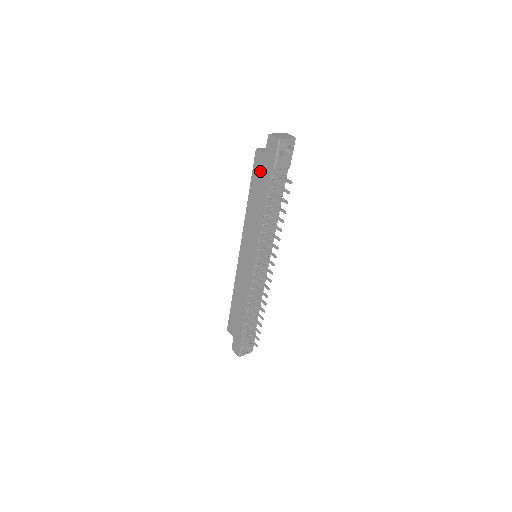
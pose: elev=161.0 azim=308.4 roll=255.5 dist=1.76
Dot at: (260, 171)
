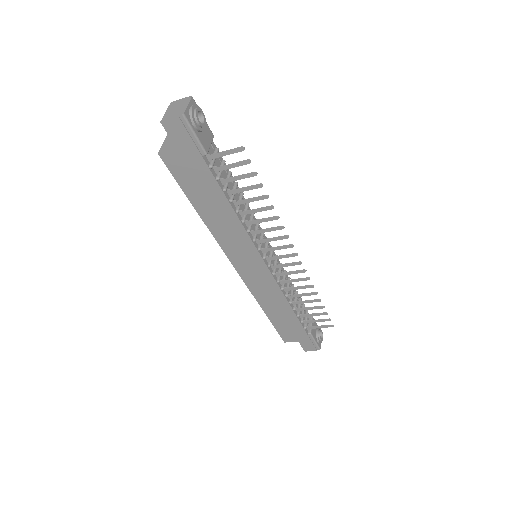
Dot at: (188, 172)
